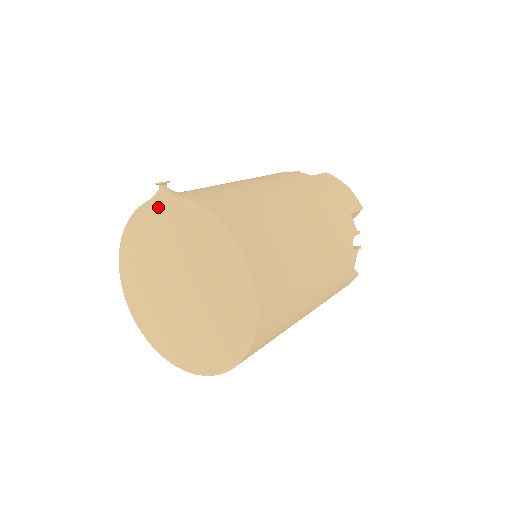
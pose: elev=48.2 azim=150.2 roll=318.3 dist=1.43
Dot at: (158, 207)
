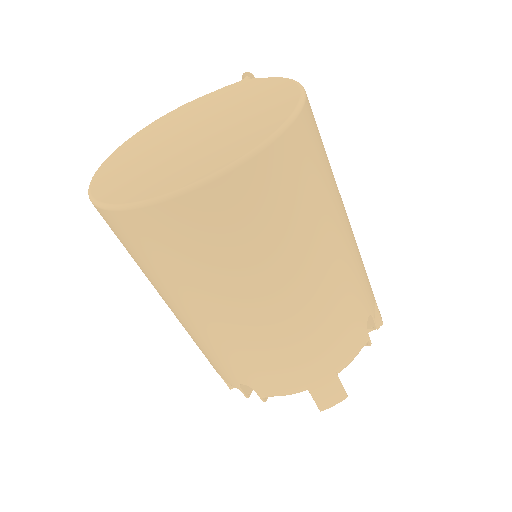
Dot at: (230, 88)
